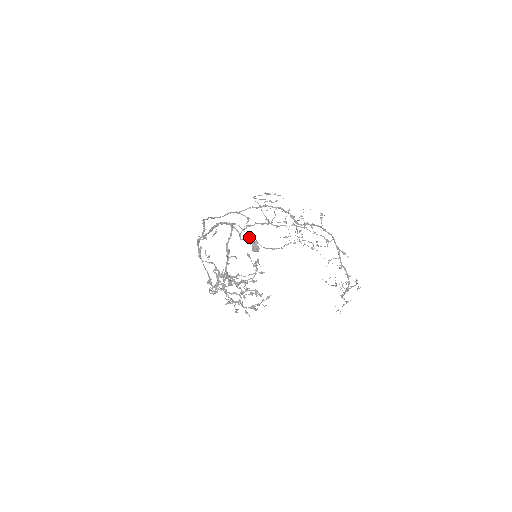
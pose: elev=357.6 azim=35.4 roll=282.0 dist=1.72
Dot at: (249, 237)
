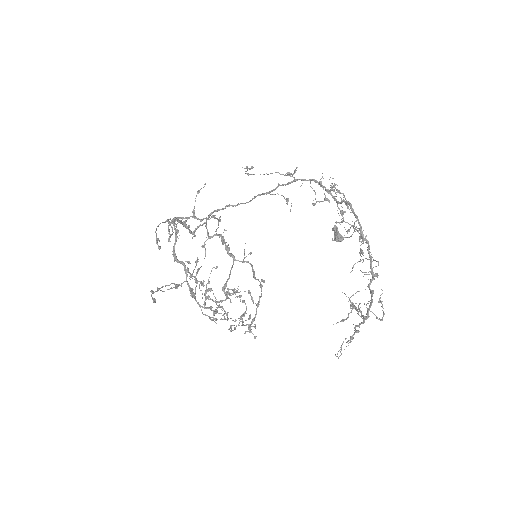
Dot at: (156, 240)
